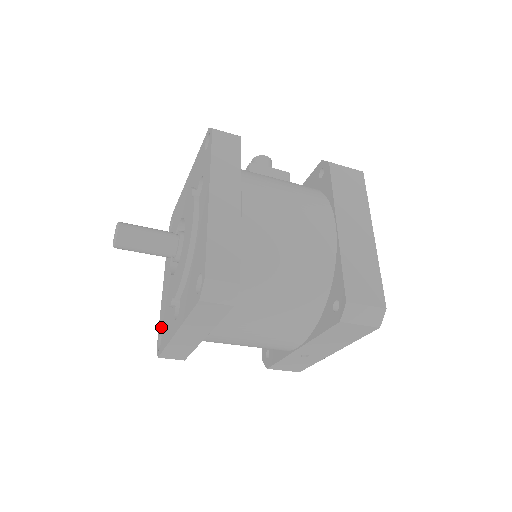
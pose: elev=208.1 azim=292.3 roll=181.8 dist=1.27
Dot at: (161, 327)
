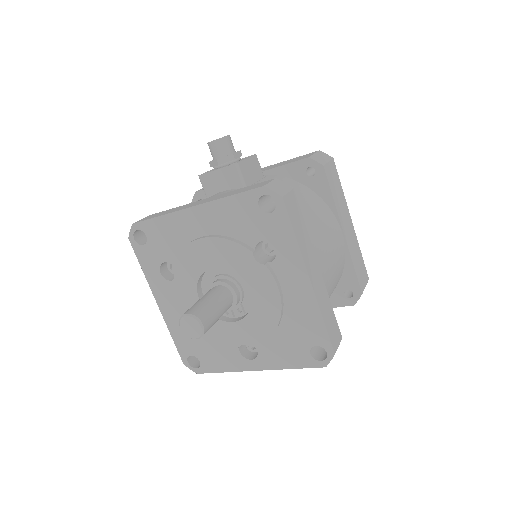
Dot at: (189, 349)
